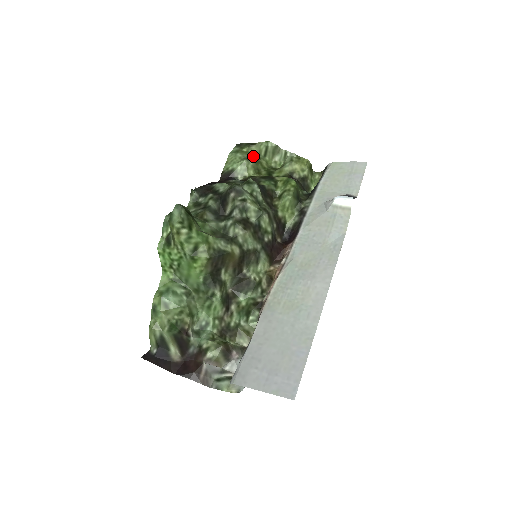
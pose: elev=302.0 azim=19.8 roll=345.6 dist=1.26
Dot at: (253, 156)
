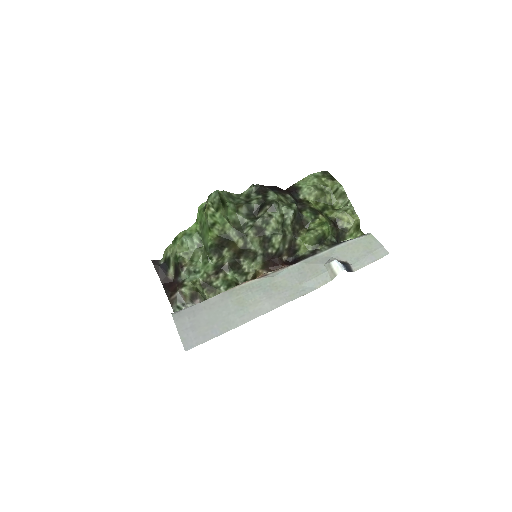
Dot at: (325, 188)
